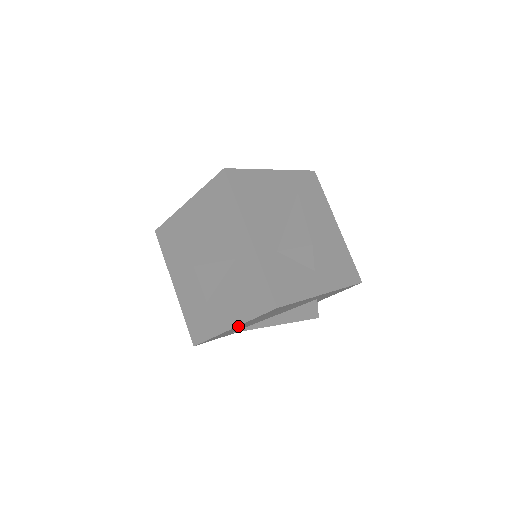
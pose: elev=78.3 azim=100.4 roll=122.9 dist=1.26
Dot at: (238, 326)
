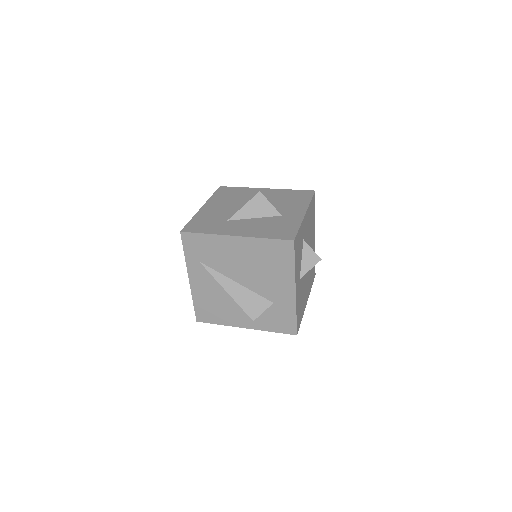
Dot at: (241, 240)
